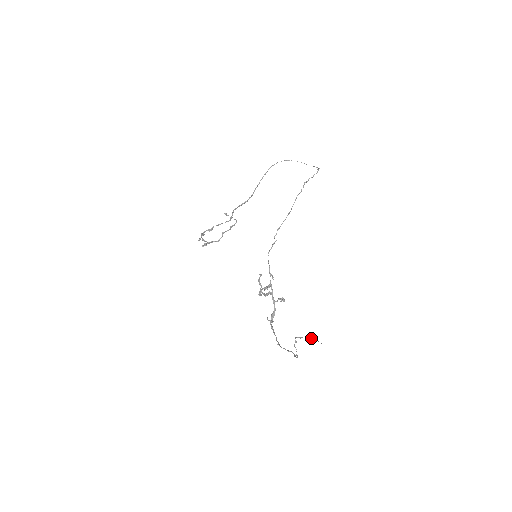
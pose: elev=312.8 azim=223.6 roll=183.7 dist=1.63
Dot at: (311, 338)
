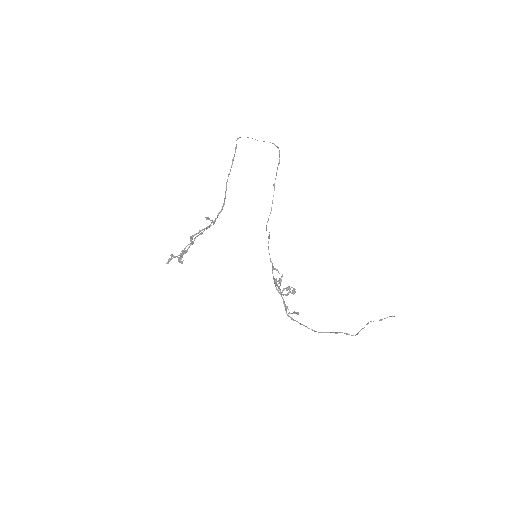
Dot at: occluded
